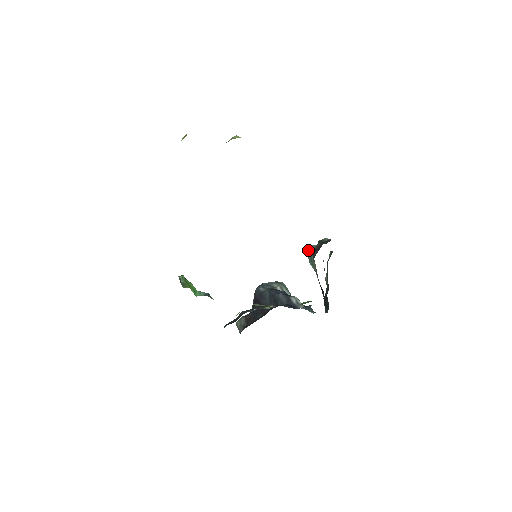
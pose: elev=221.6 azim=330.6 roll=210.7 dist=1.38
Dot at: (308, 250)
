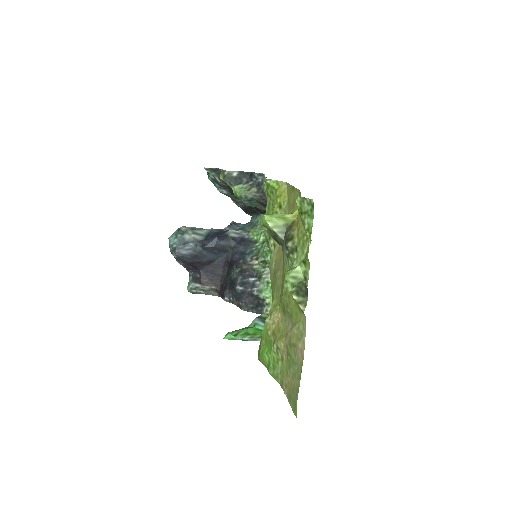
Dot at: (244, 200)
